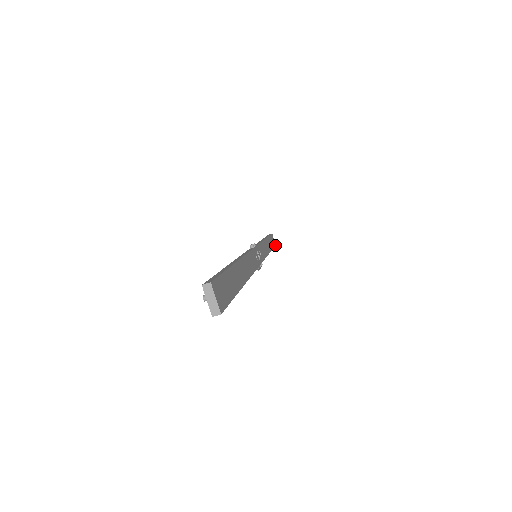
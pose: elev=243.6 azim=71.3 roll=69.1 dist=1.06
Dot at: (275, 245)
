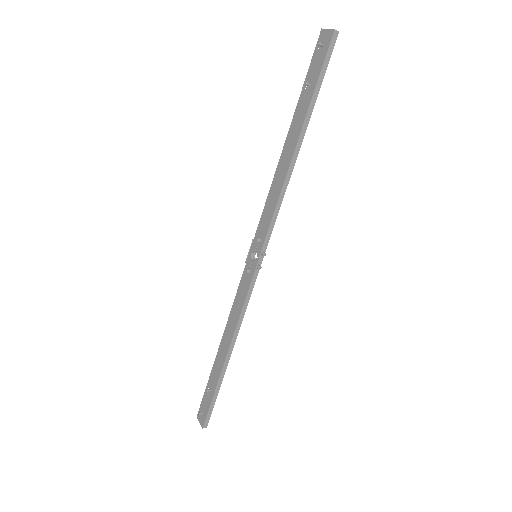
Dot at: (324, 39)
